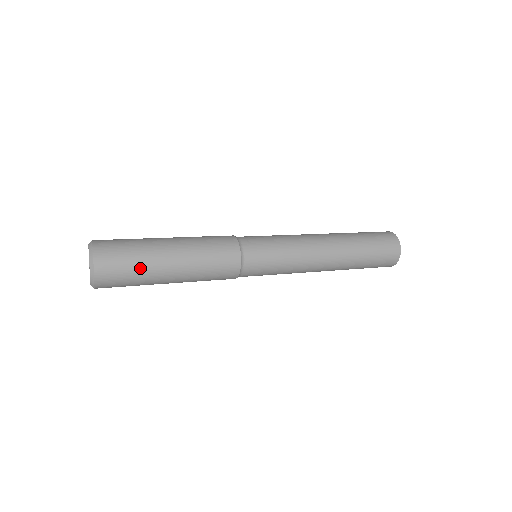
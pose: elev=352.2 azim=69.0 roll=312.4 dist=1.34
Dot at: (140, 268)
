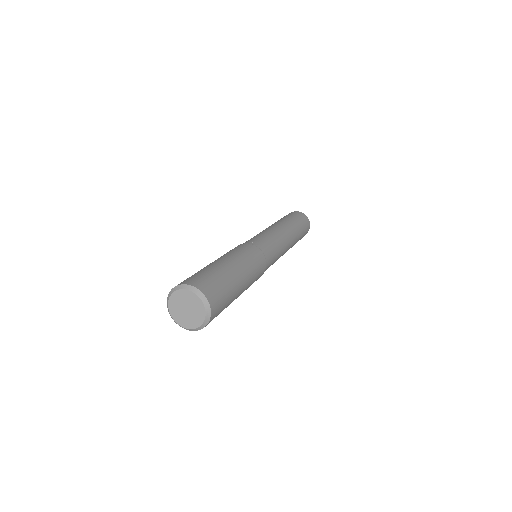
Dot at: (228, 304)
